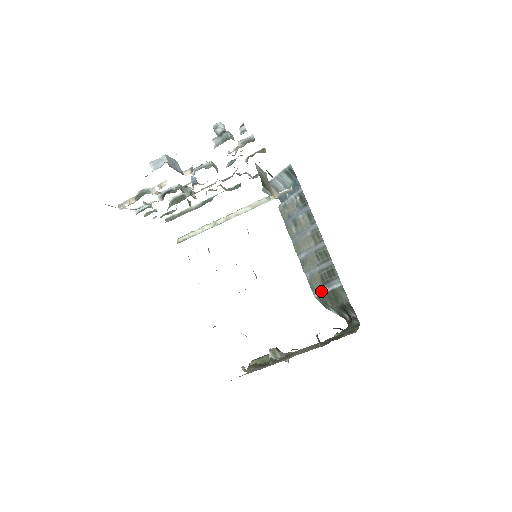
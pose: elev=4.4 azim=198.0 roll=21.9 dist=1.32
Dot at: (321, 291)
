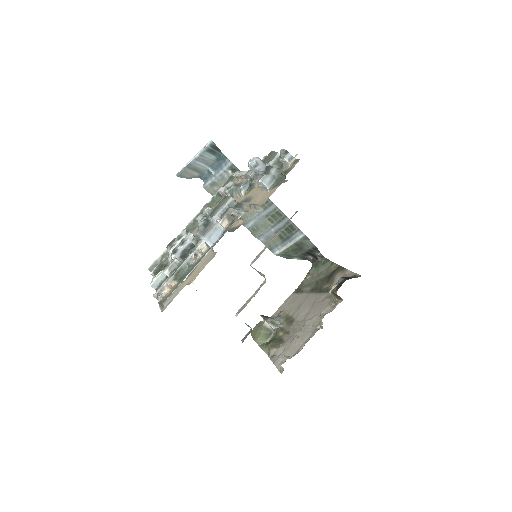
Dot at: (282, 248)
